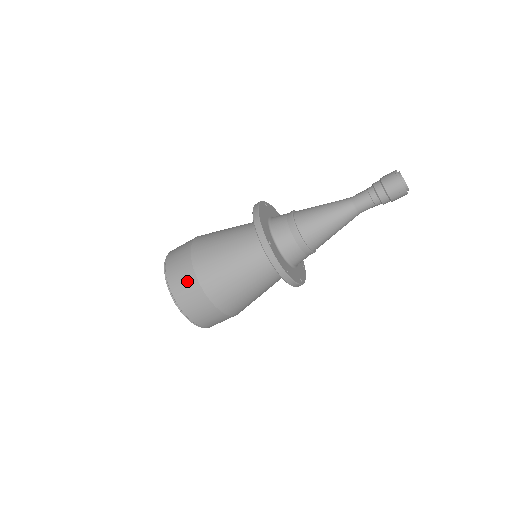
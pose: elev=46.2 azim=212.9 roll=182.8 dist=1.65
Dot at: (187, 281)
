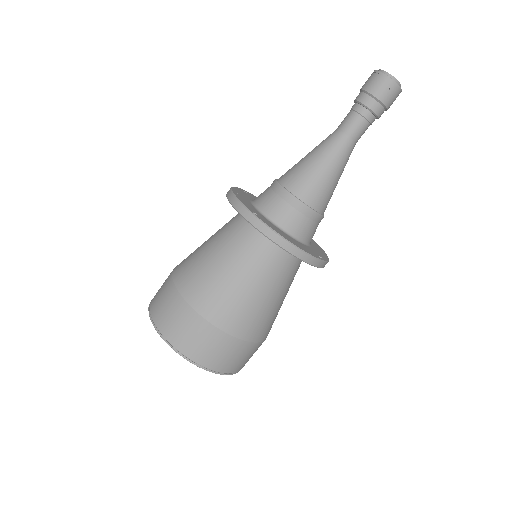
Dot at: (176, 311)
